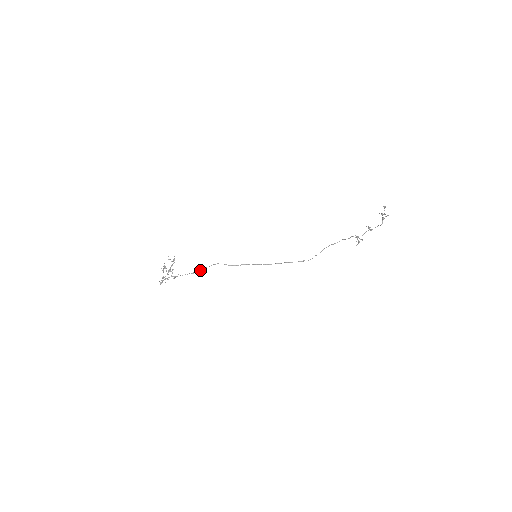
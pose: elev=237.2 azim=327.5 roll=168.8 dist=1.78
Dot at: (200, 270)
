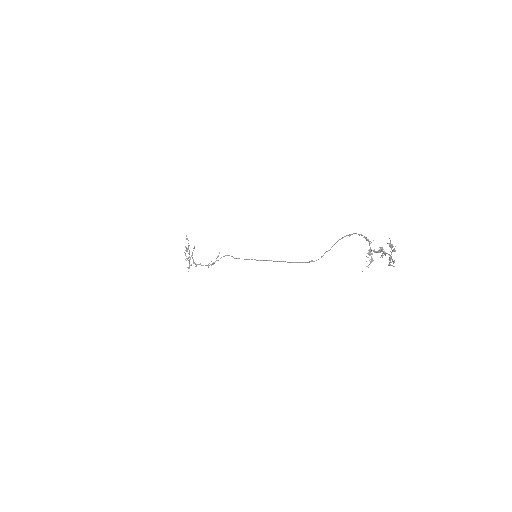
Dot at: (212, 264)
